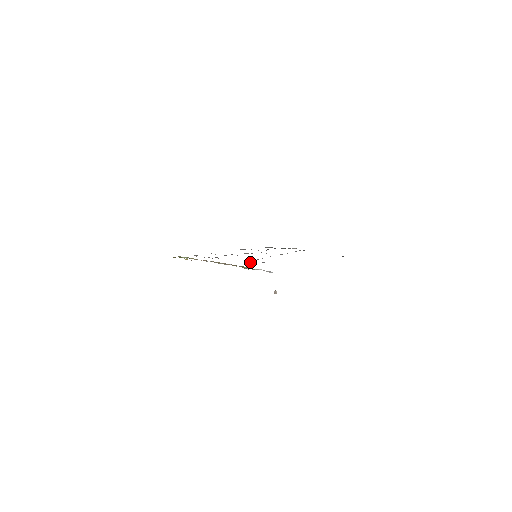
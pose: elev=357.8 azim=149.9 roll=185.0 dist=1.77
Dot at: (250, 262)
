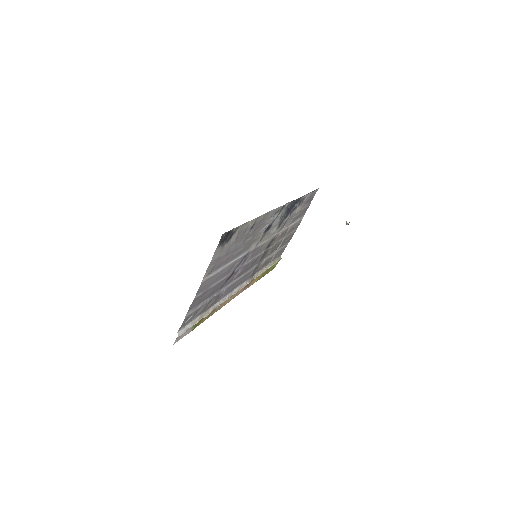
Dot at: (223, 294)
